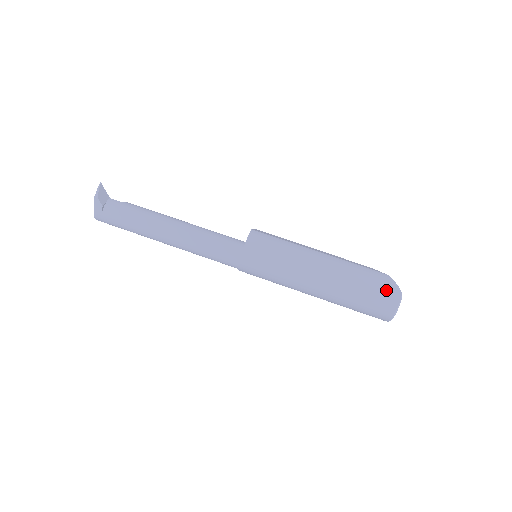
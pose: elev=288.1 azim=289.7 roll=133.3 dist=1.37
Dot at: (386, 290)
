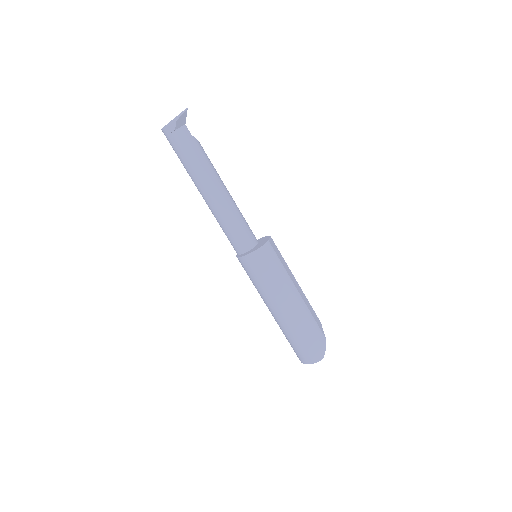
Dot at: (316, 349)
